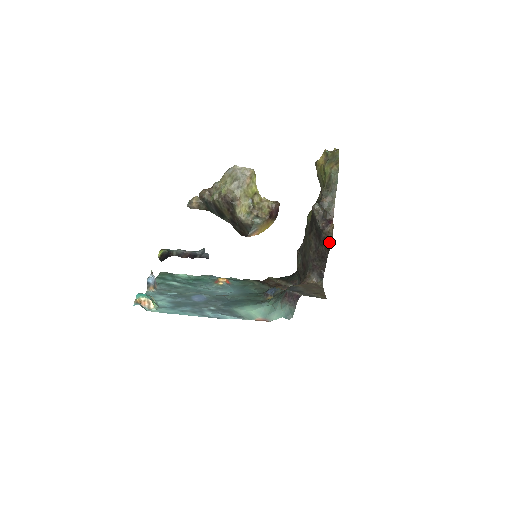
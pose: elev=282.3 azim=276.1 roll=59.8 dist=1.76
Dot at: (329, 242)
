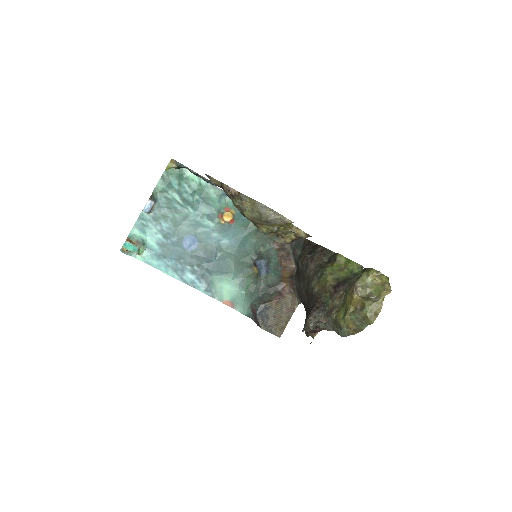
Dot at: (306, 332)
